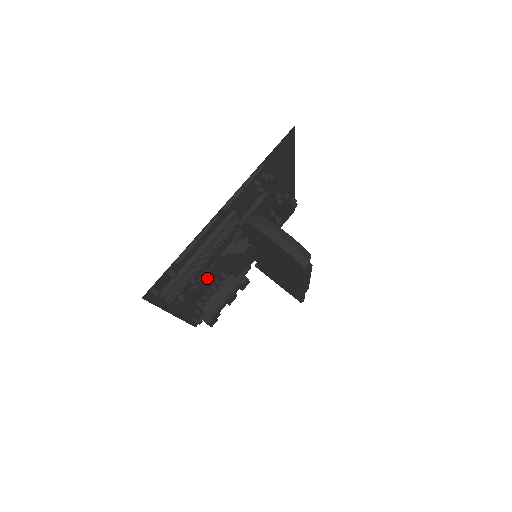
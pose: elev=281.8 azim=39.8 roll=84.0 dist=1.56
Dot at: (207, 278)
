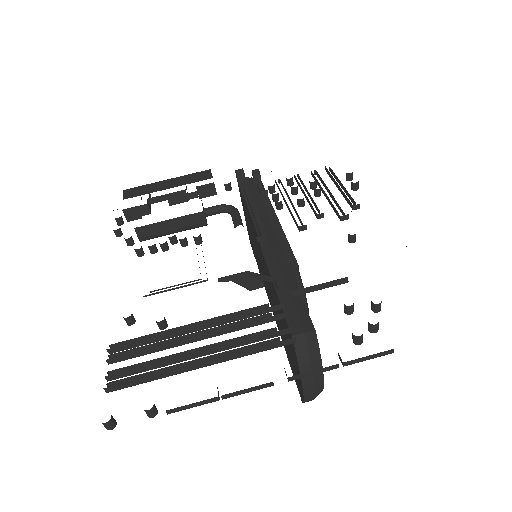
Dot at: occluded
